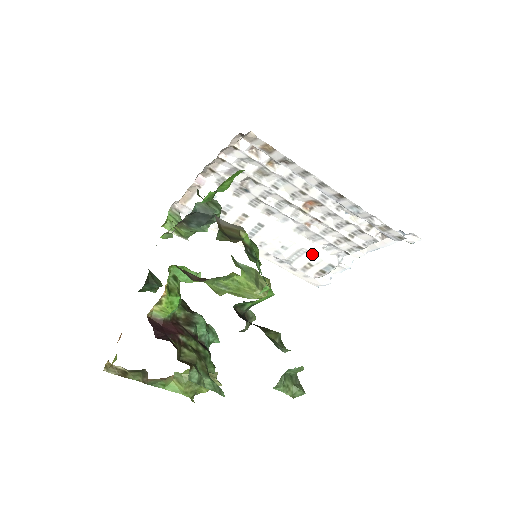
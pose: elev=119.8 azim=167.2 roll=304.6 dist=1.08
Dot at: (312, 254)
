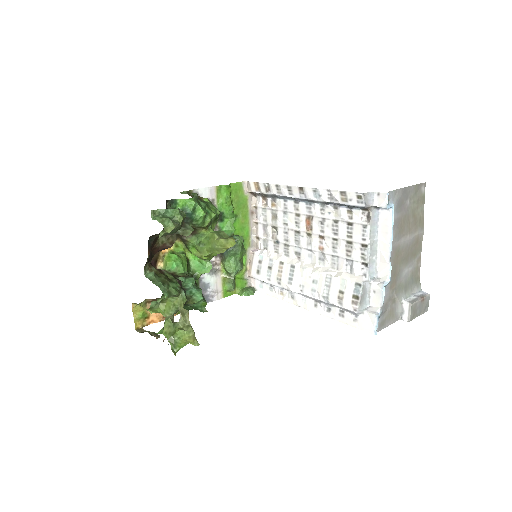
Dot at: (337, 278)
